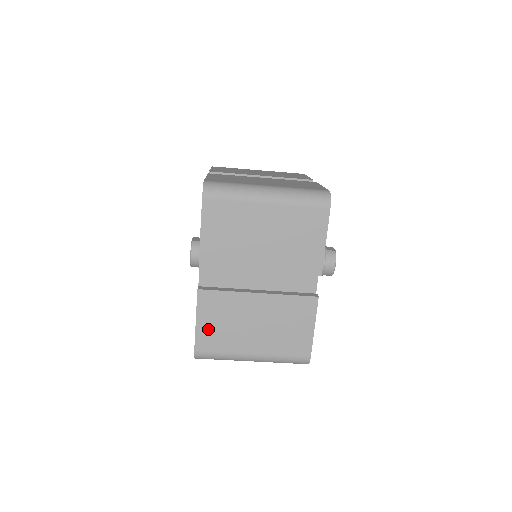
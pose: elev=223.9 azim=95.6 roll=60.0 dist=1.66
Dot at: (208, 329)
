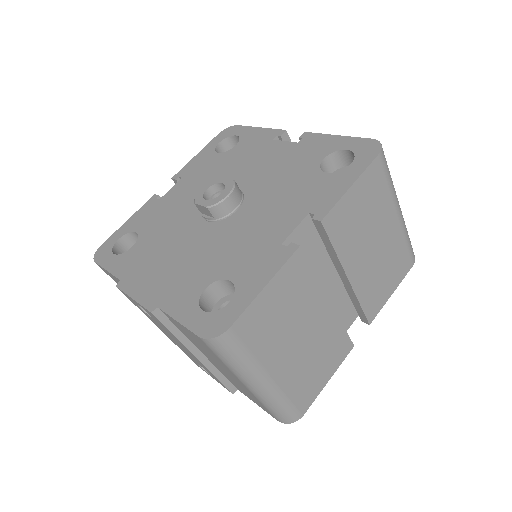
Dot at: (266, 307)
